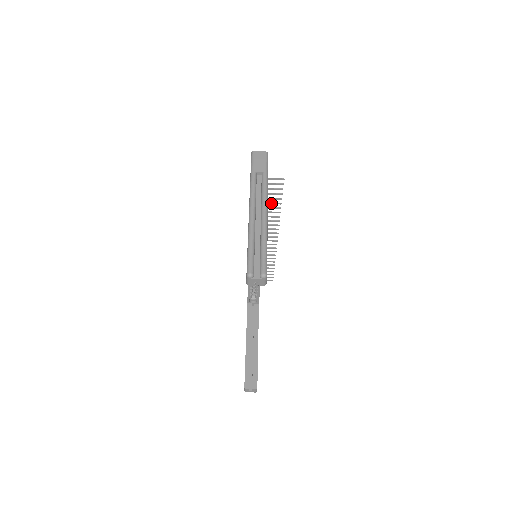
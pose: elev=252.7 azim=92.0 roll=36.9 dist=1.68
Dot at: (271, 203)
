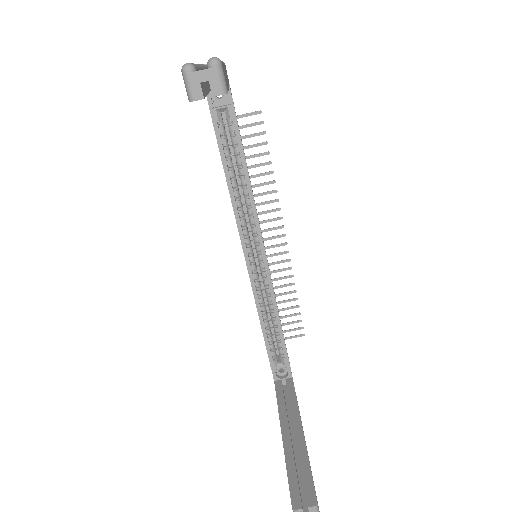
Dot at: (256, 165)
